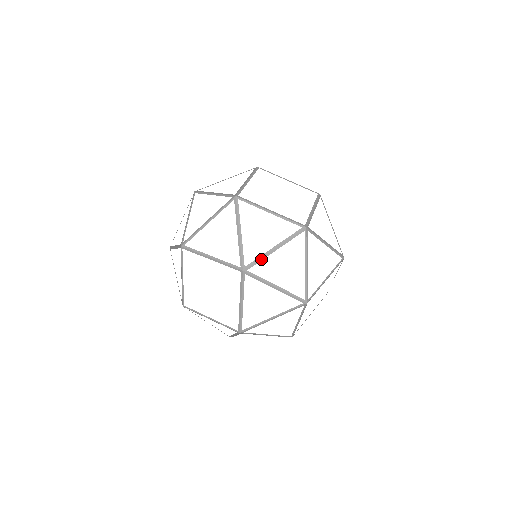
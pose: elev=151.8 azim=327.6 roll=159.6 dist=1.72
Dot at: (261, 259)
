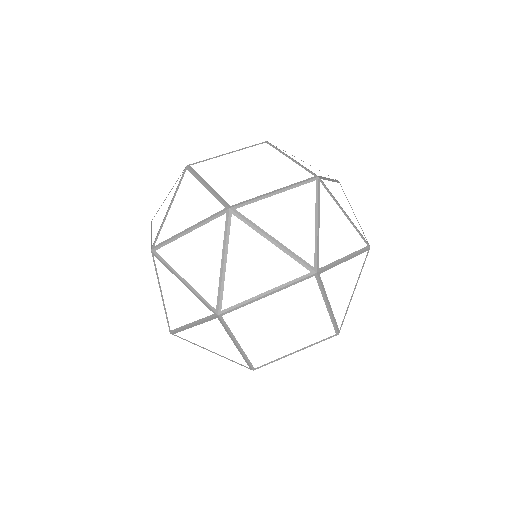
Dot at: (171, 240)
